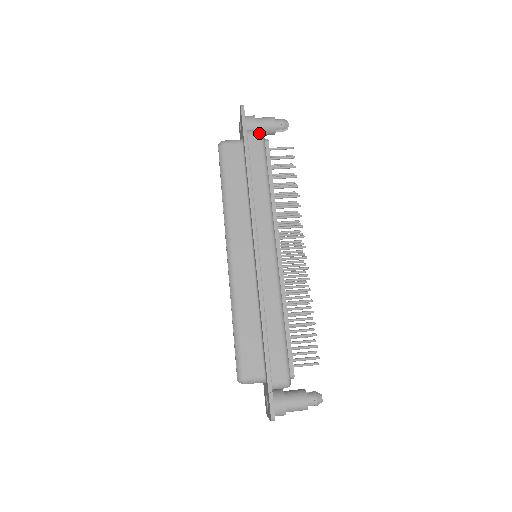
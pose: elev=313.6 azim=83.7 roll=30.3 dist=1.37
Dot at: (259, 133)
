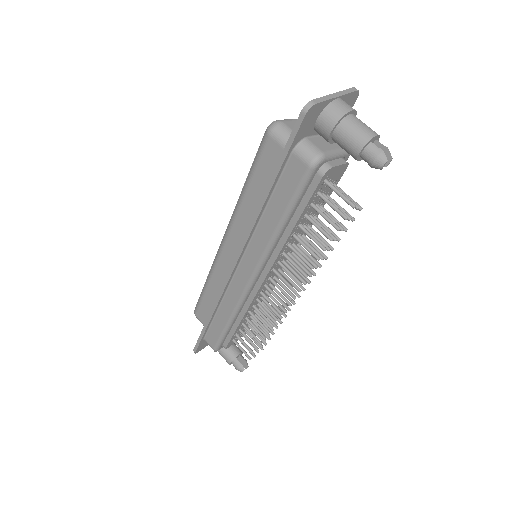
Dot at: (306, 164)
